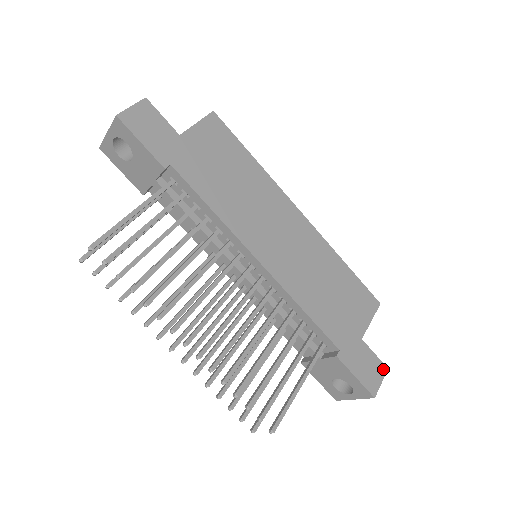
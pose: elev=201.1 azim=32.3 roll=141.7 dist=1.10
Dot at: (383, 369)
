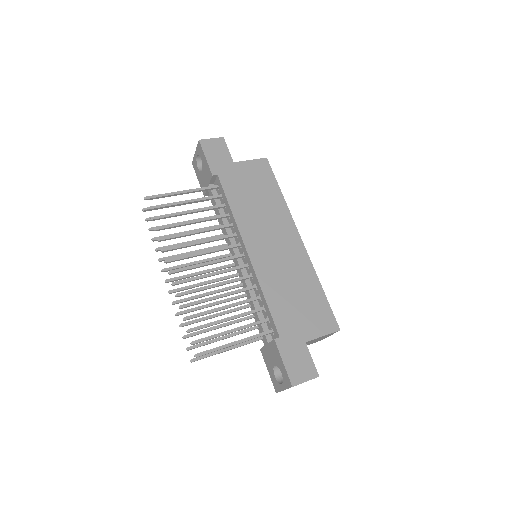
Dot at: (314, 374)
